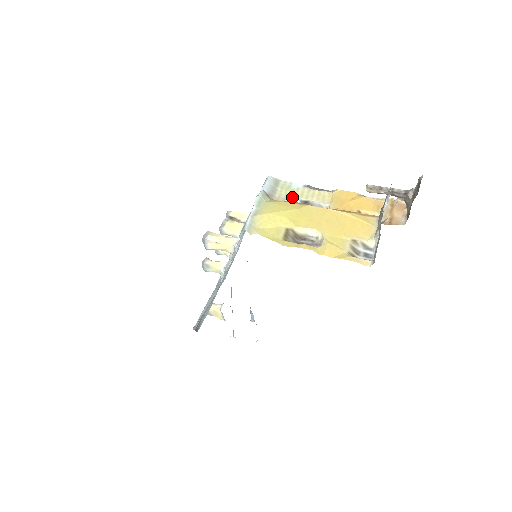
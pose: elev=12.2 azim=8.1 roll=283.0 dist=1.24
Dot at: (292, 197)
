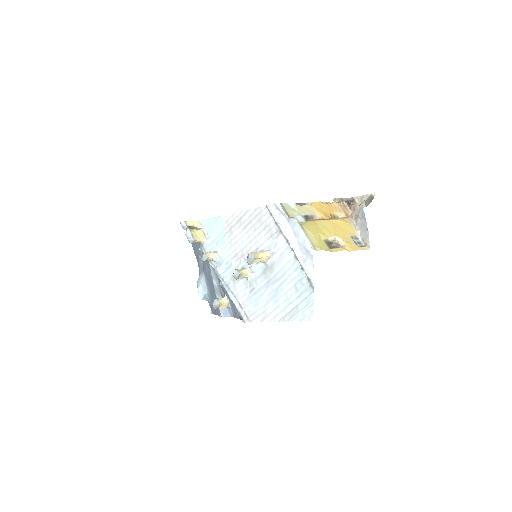
Dot at: (299, 215)
